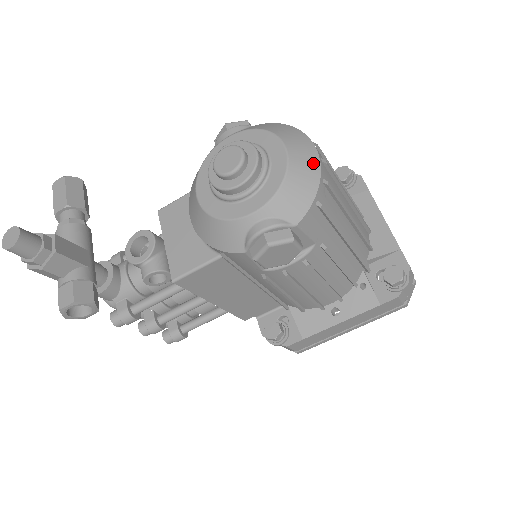
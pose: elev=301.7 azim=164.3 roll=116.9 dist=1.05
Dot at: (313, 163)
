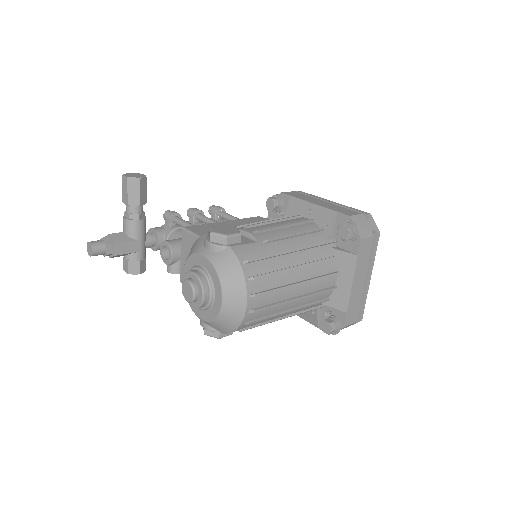
Dot at: (238, 316)
